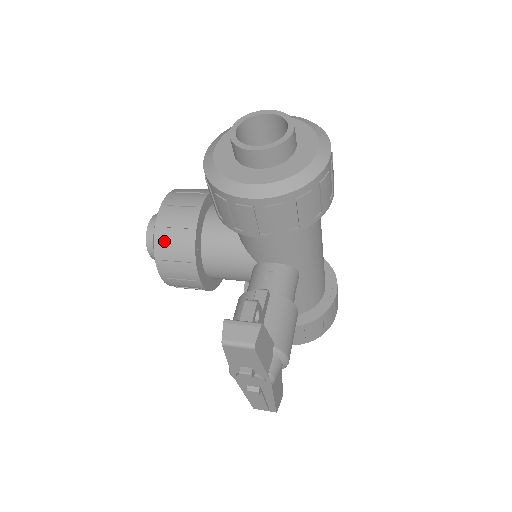
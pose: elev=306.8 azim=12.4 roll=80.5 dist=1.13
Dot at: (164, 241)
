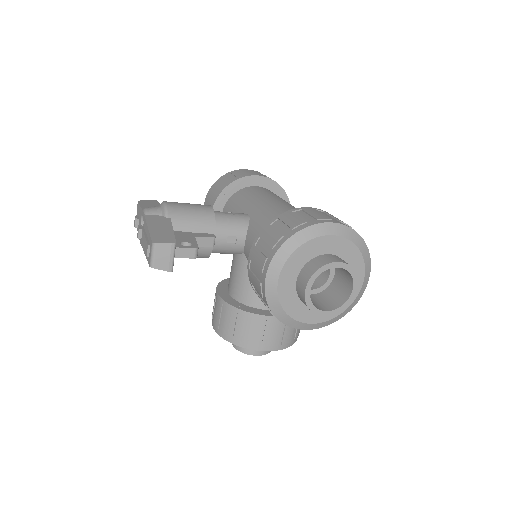
Dot at: occluded
